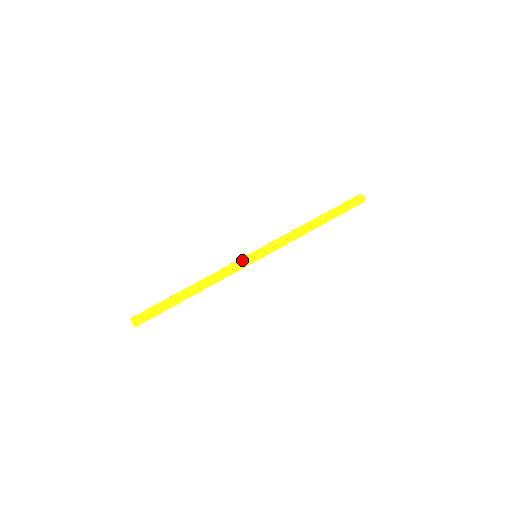
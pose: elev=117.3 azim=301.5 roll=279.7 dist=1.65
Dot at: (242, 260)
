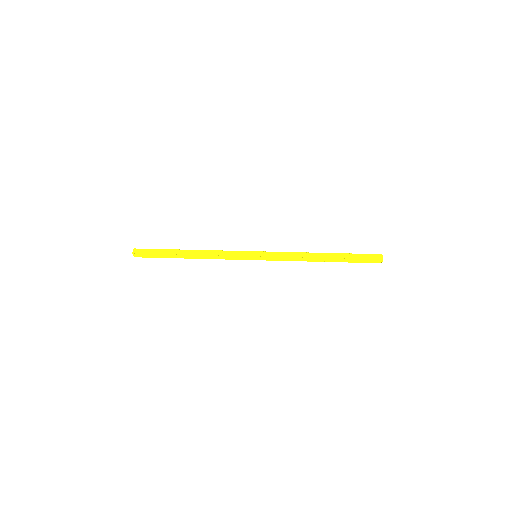
Dot at: (242, 253)
